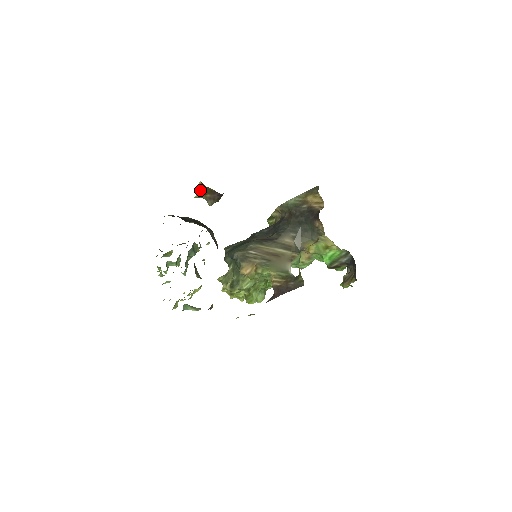
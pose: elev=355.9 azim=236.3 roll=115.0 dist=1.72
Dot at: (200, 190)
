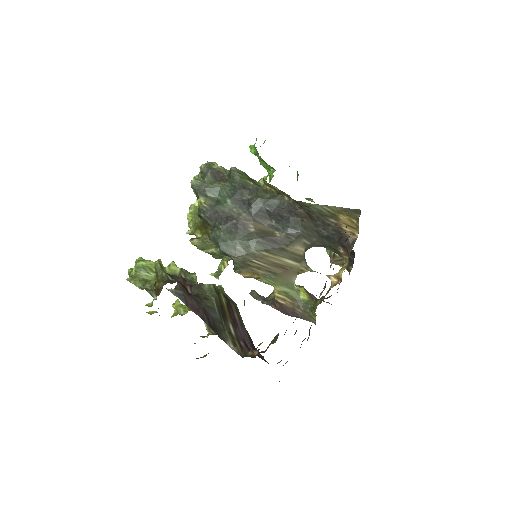
Dot at: occluded
